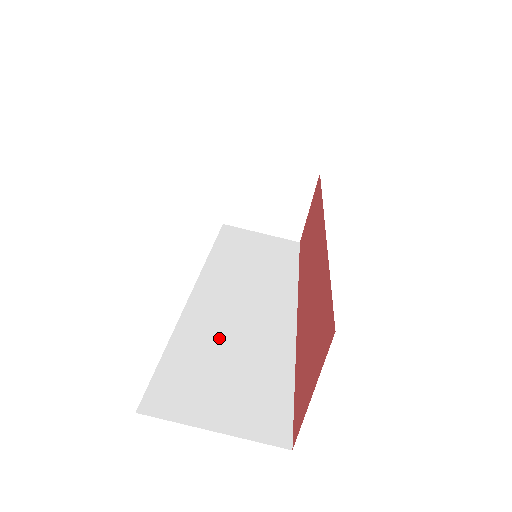
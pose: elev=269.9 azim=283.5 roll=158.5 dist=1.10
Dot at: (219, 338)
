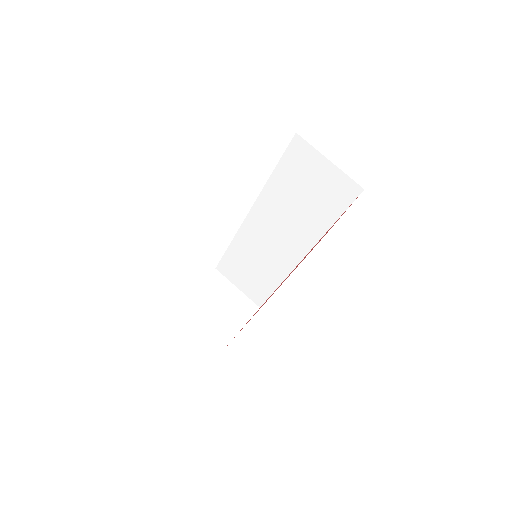
Dot at: occluded
